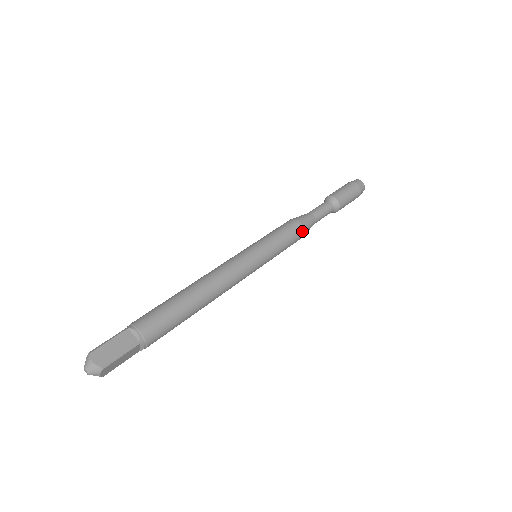
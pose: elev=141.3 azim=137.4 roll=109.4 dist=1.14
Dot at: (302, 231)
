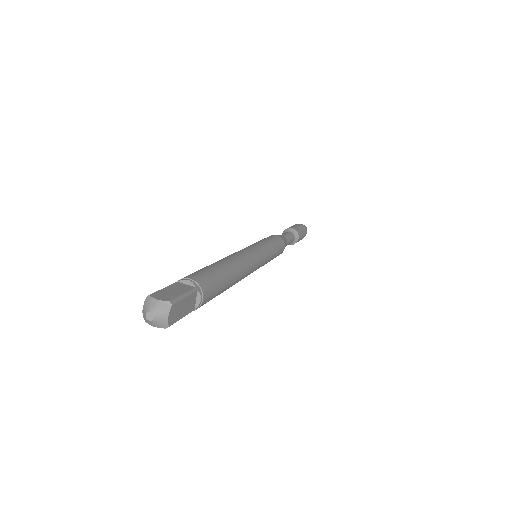
Dot at: (283, 241)
